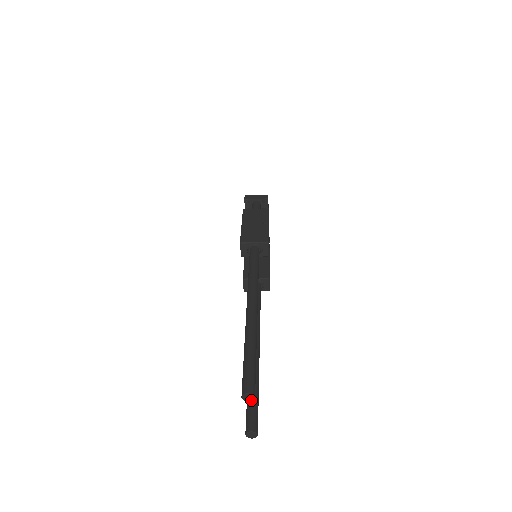
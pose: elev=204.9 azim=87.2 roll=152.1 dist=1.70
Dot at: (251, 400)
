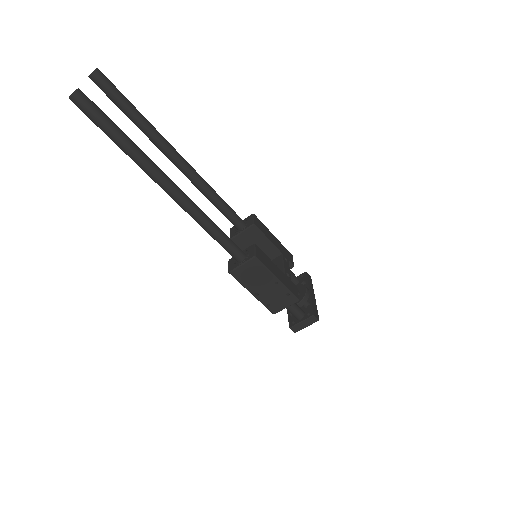
Dot at: (93, 72)
